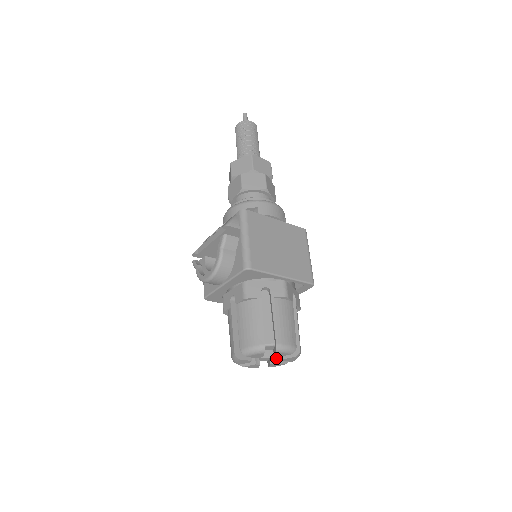
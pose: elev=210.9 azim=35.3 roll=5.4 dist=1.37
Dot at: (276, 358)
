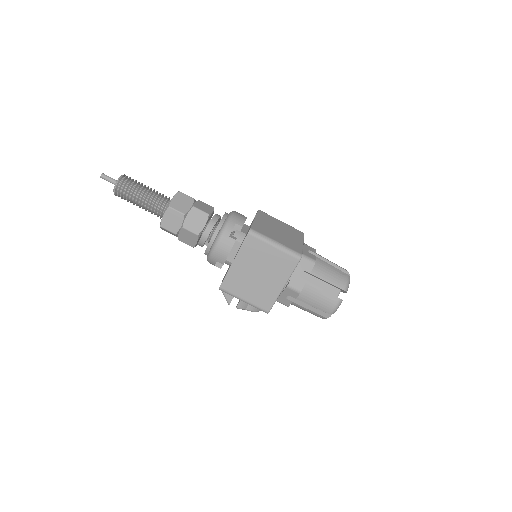
Dot at: occluded
